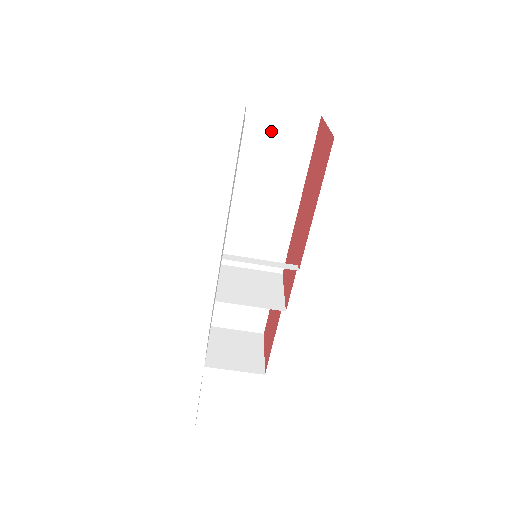
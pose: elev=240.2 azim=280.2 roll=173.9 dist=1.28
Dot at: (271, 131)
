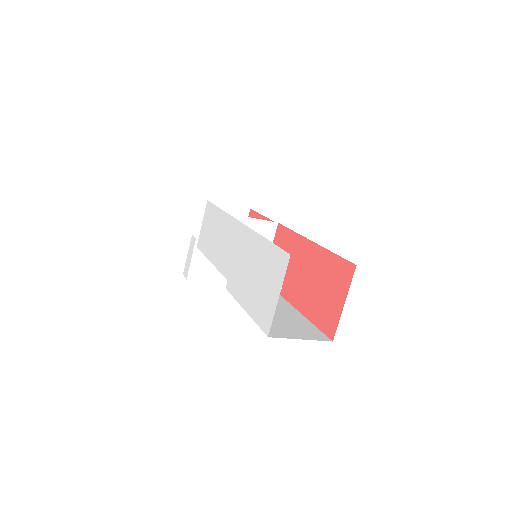
Dot at: occluded
